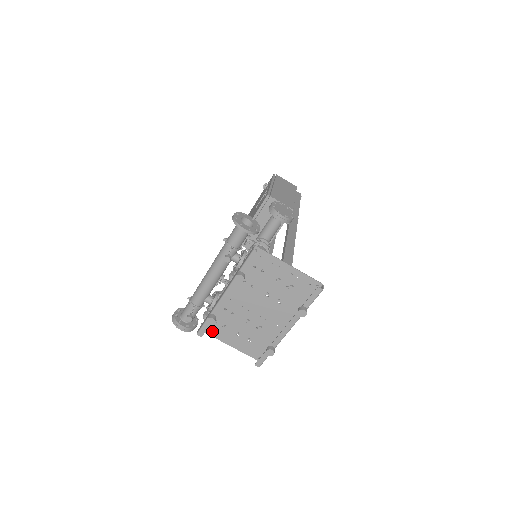
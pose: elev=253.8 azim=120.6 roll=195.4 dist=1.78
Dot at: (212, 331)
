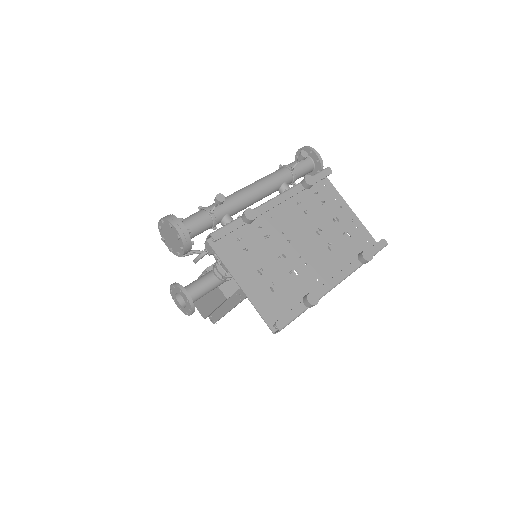
Dot at: (225, 251)
